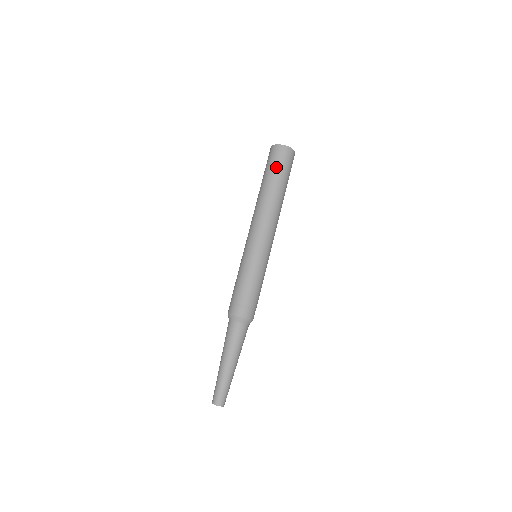
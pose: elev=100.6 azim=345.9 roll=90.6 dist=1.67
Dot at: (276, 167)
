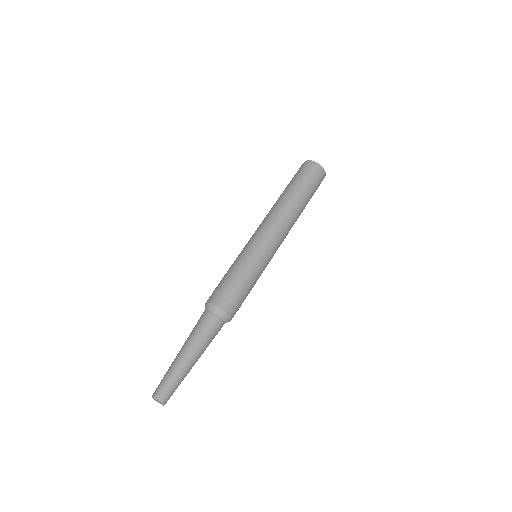
Dot at: (308, 181)
